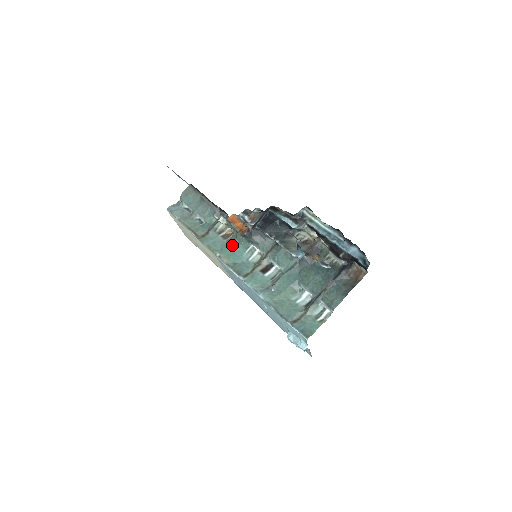
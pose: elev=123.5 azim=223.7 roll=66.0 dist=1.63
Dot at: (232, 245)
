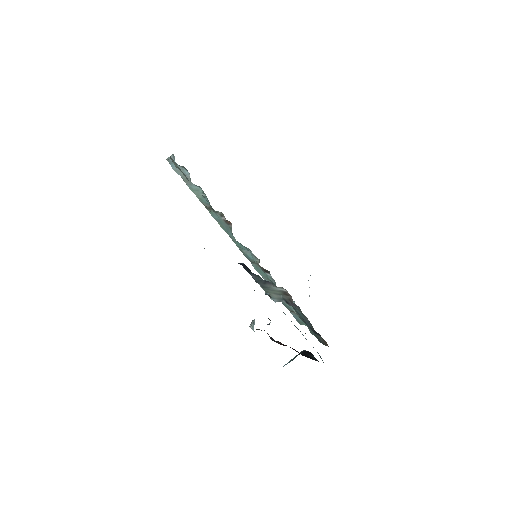
Dot at: occluded
